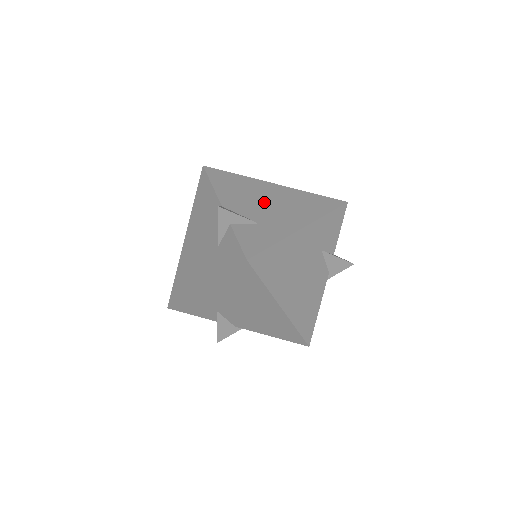
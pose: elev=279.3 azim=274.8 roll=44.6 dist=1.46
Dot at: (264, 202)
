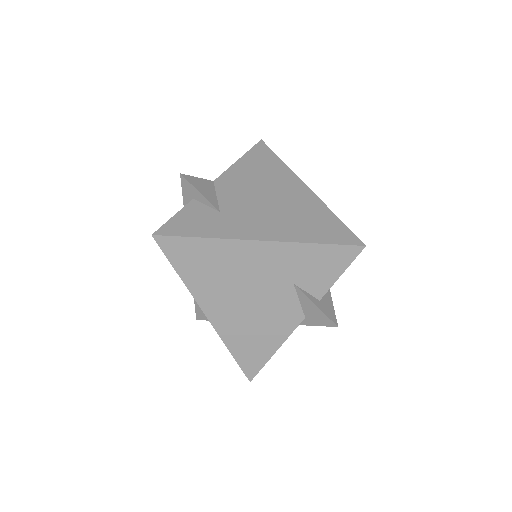
Dot at: (262, 197)
